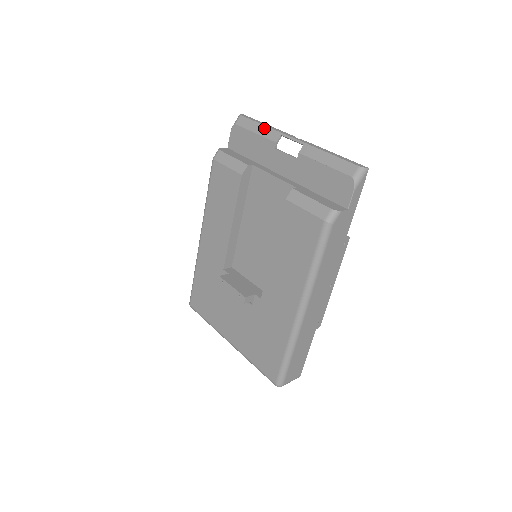
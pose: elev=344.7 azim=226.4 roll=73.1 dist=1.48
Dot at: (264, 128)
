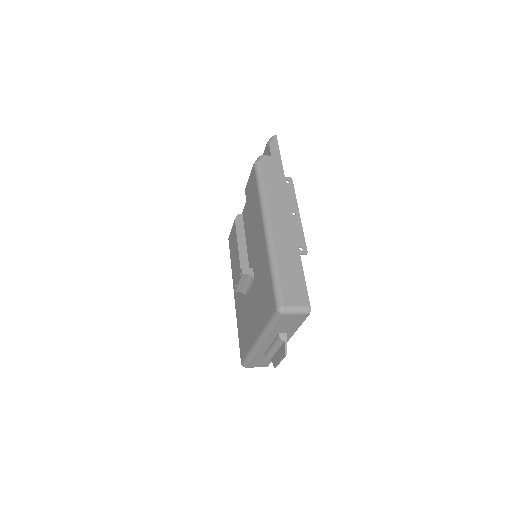
Dot at: occluded
